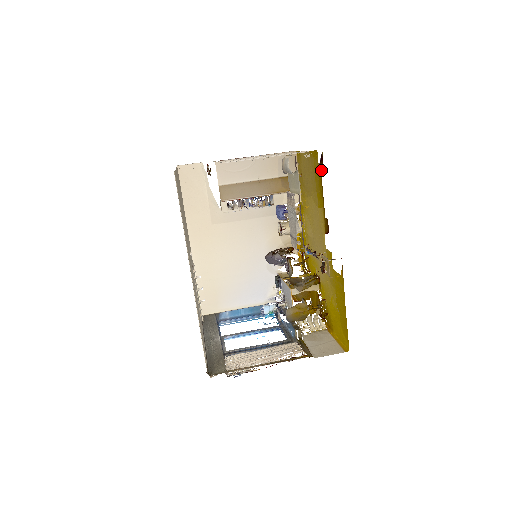
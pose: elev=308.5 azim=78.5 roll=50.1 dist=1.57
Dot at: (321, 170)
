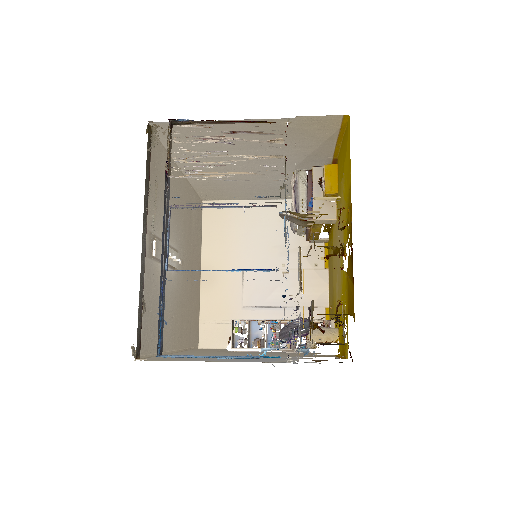
Dot at: (329, 232)
